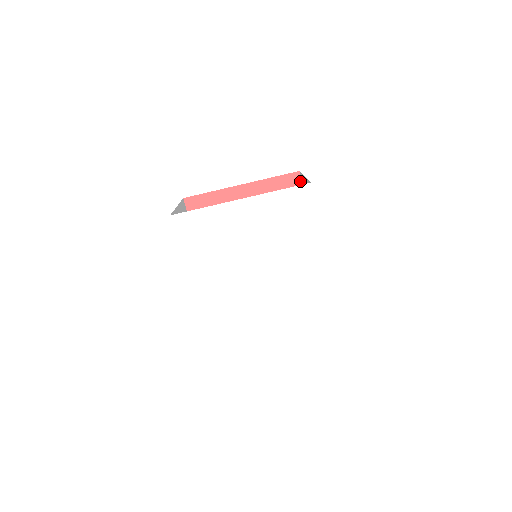
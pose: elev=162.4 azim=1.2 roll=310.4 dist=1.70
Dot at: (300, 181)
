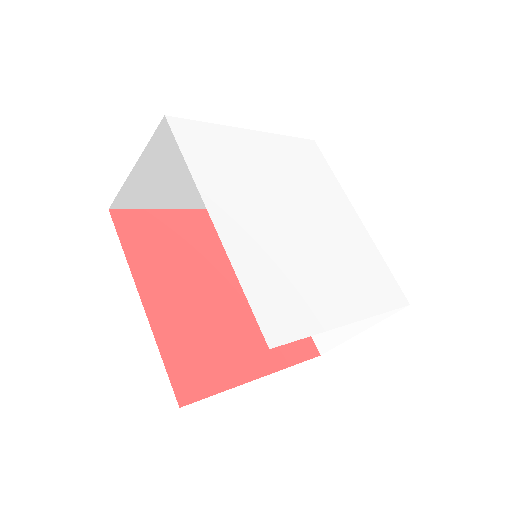
Dot at: occluded
